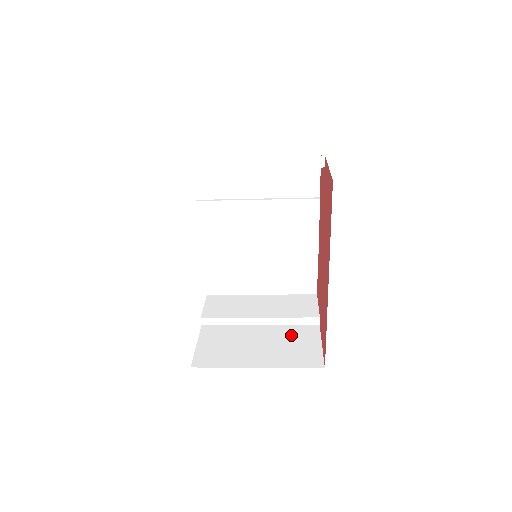
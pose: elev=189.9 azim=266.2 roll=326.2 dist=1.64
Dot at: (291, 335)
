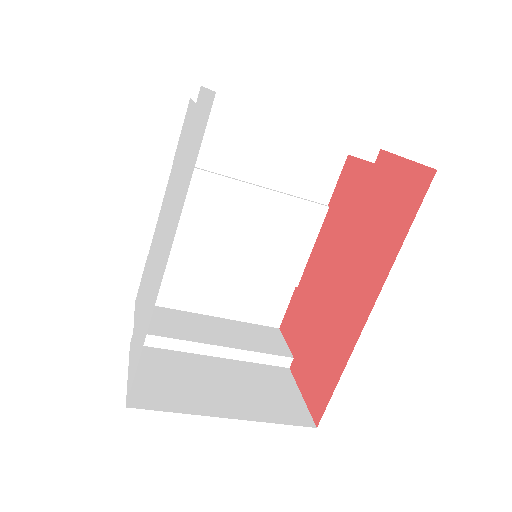
Dot at: (259, 376)
